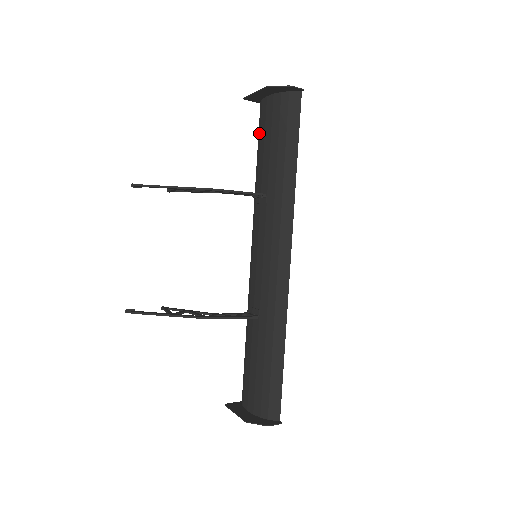
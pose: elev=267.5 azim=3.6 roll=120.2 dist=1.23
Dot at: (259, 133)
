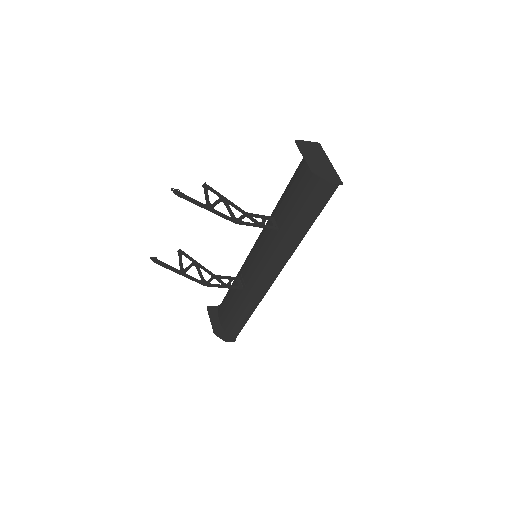
Dot at: (296, 173)
